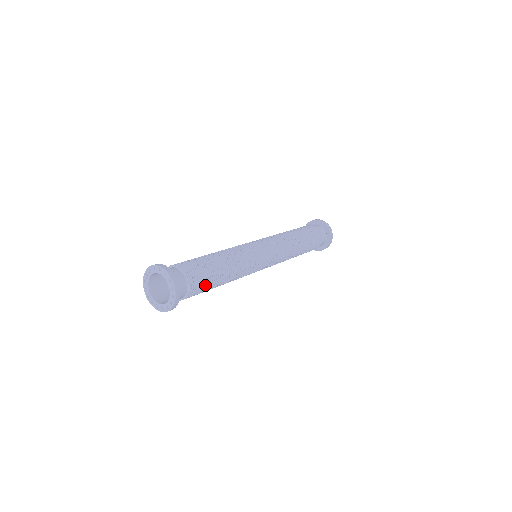
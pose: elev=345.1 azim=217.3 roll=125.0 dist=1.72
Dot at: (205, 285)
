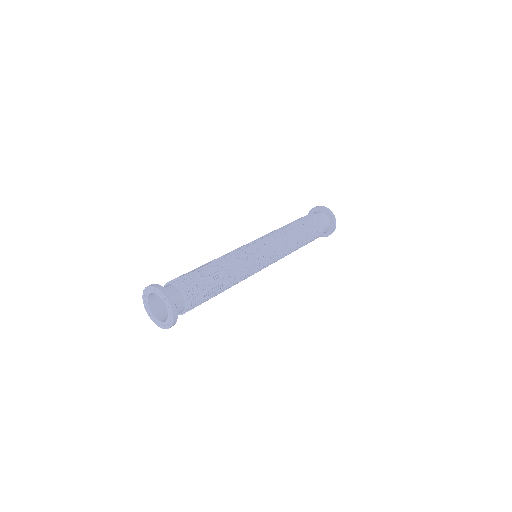
Dot at: (202, 290)
